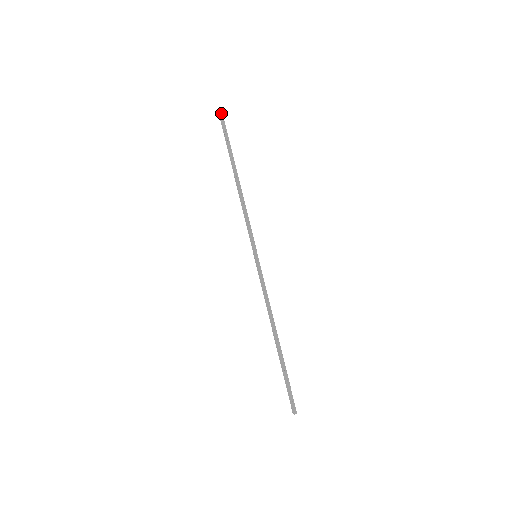
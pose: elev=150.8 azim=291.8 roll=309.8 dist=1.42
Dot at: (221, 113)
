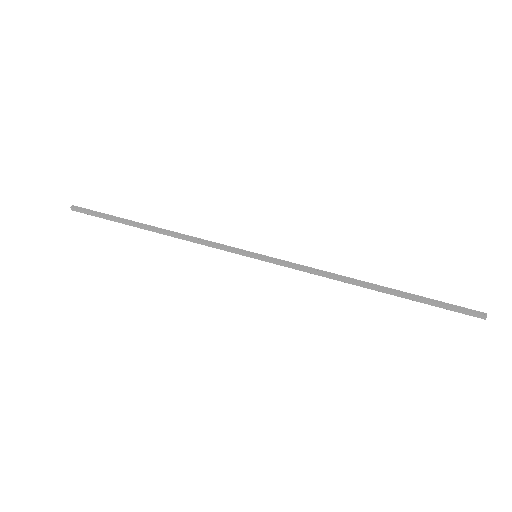
Dot at: (72, 206)
